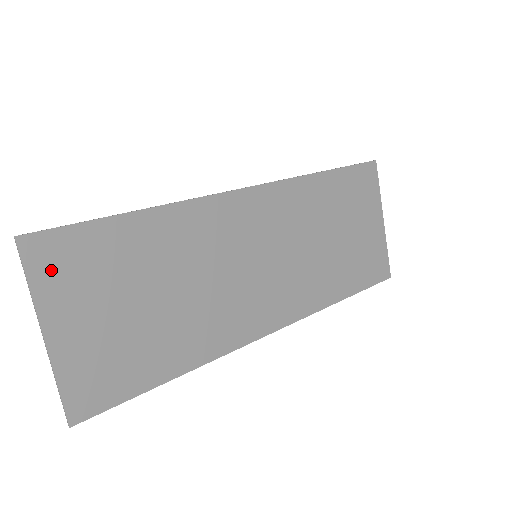
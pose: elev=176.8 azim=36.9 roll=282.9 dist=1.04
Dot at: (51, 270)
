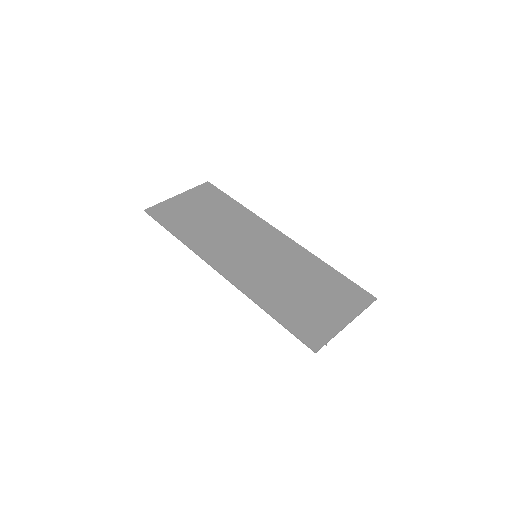
Dot at: (202, 191)
